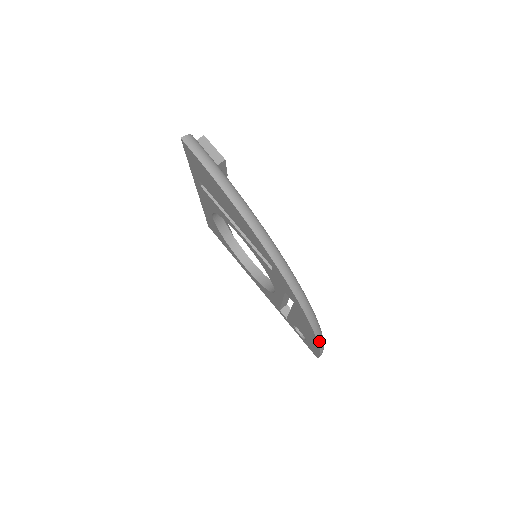
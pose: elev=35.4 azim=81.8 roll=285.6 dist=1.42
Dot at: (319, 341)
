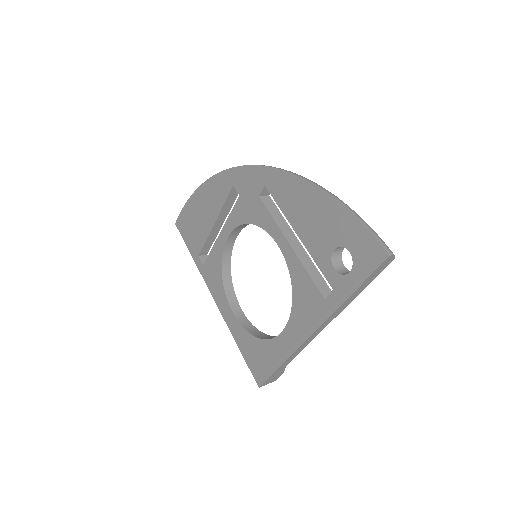
Dot at: (317, 186)
